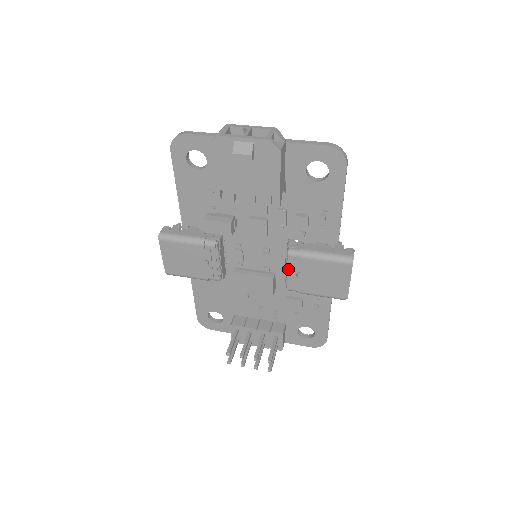
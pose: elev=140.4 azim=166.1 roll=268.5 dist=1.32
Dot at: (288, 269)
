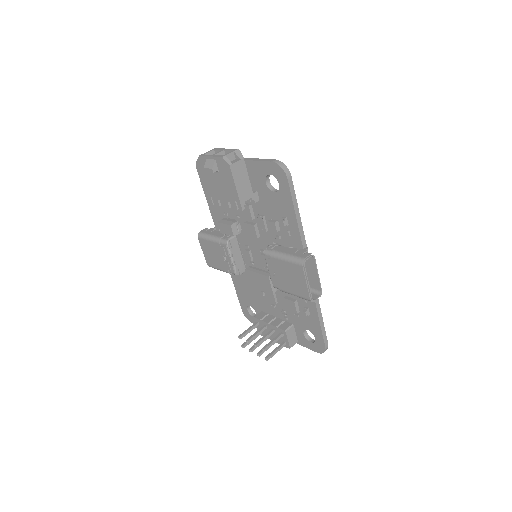
Dot at: (268, 267)
